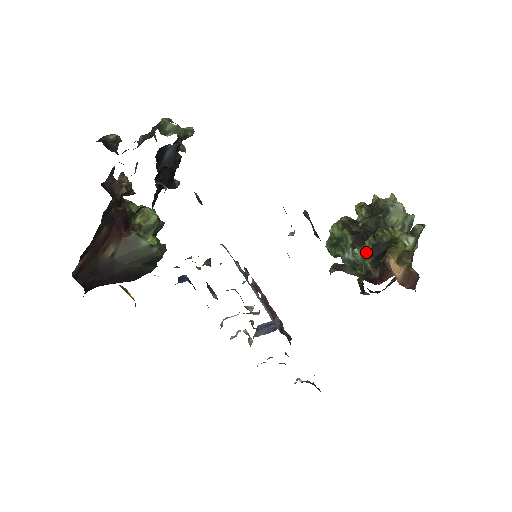
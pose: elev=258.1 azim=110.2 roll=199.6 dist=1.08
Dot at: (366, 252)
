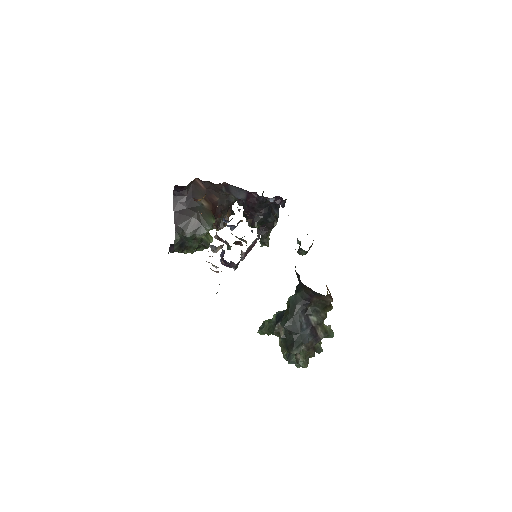
Dot at: occluded
